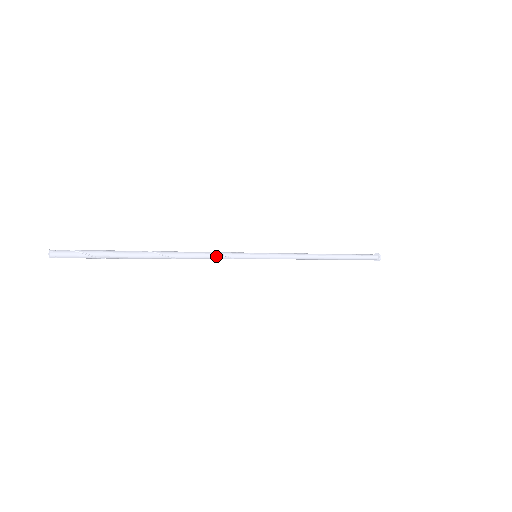
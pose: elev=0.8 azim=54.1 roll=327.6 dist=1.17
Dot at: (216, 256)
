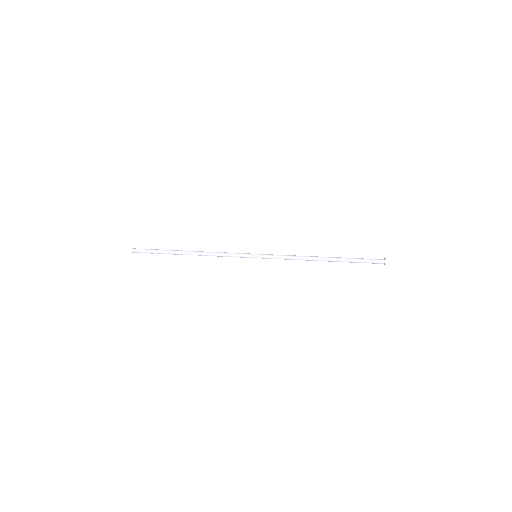
Dot at: (224, 255)
